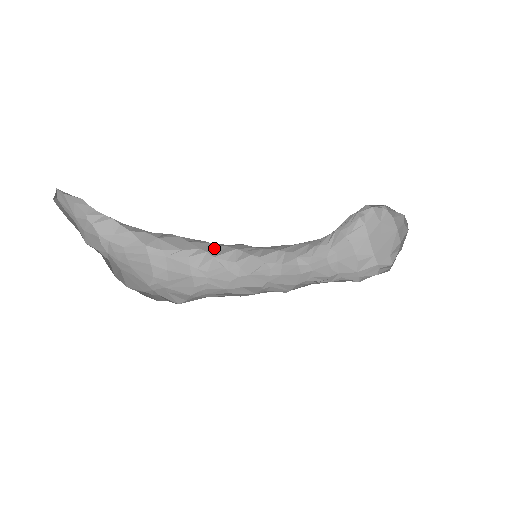
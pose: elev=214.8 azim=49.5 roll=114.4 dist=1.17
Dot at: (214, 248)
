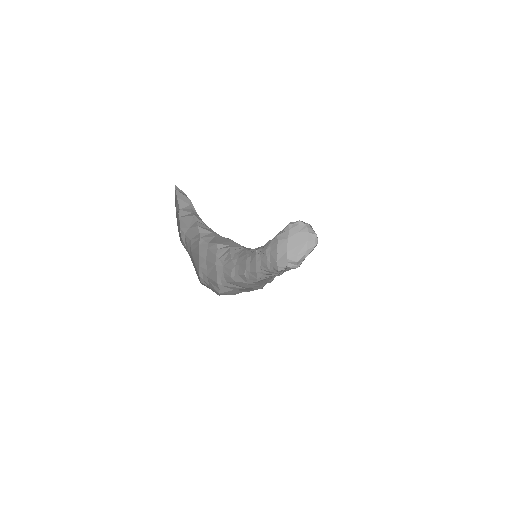
Dot at: (238, 247)
